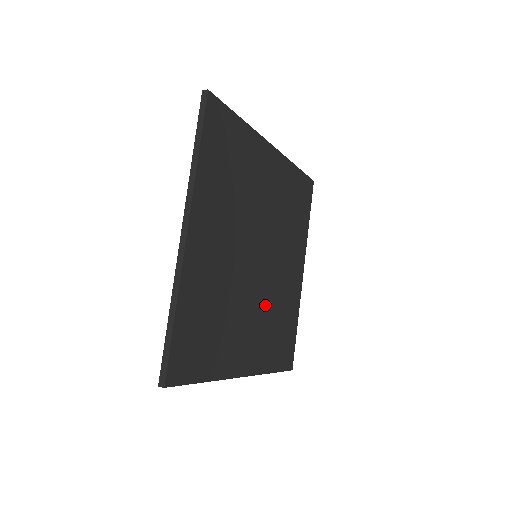
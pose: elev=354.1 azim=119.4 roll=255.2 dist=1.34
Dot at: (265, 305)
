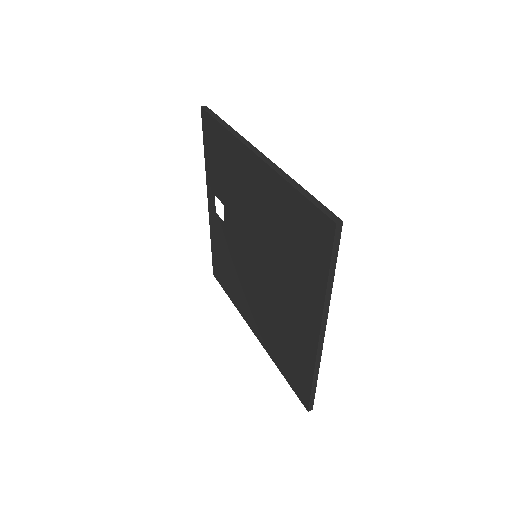
Dot at: occluded
